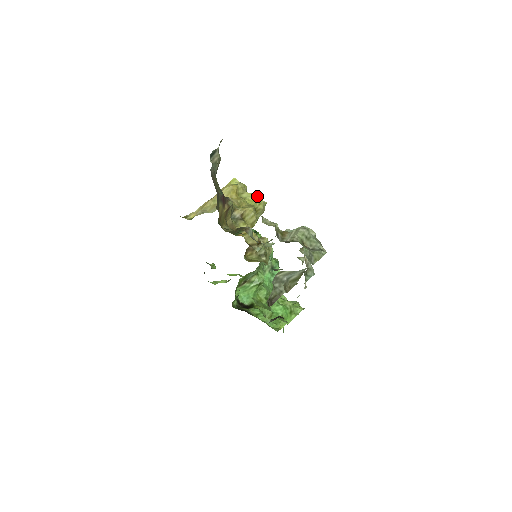
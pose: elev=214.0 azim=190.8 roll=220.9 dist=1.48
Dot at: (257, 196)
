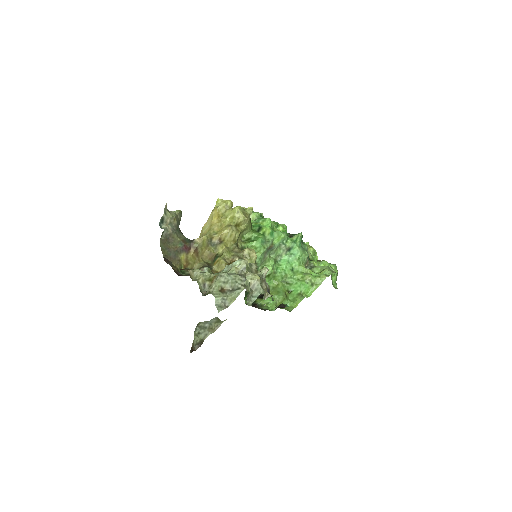
Dot at: (235, 212)
